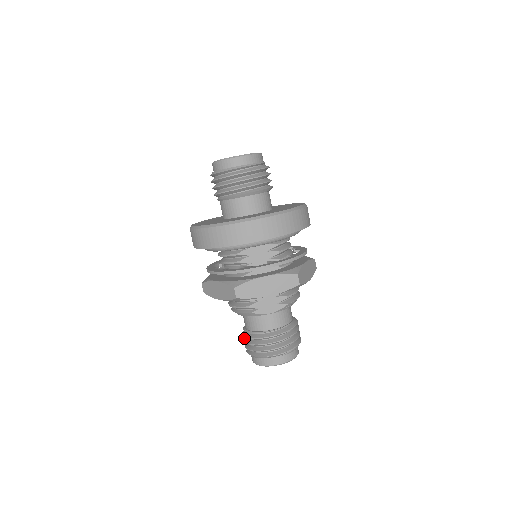
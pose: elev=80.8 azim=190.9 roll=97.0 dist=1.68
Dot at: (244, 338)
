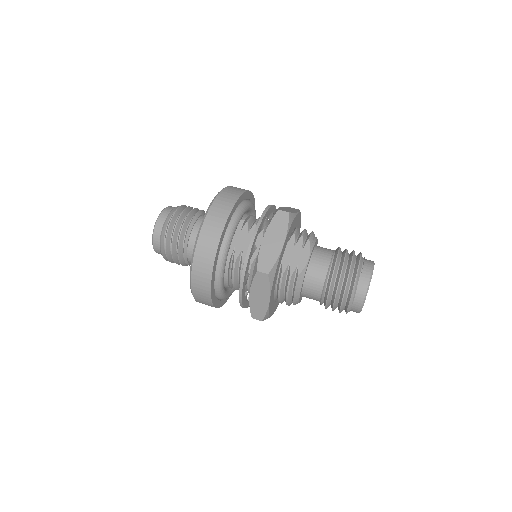
Dot at: occluded
